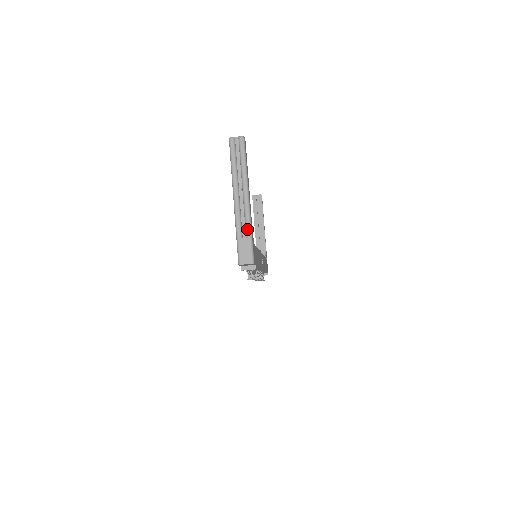
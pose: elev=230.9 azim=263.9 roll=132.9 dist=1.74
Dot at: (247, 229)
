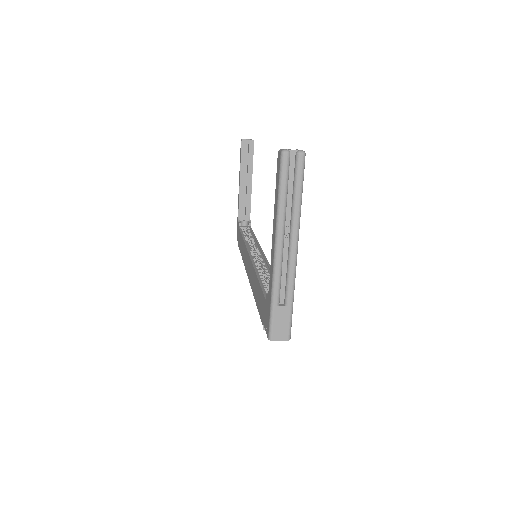
Dot at: (288, 294)
